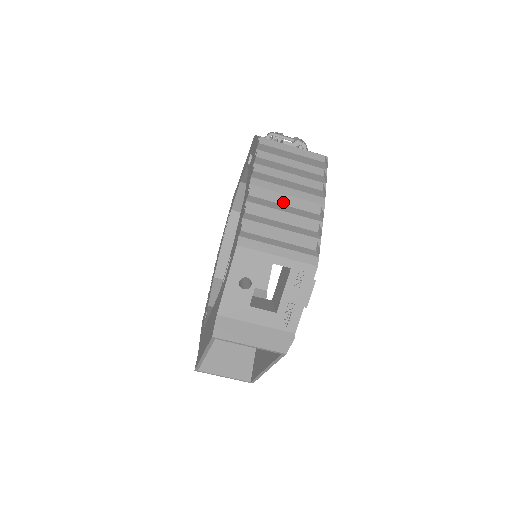
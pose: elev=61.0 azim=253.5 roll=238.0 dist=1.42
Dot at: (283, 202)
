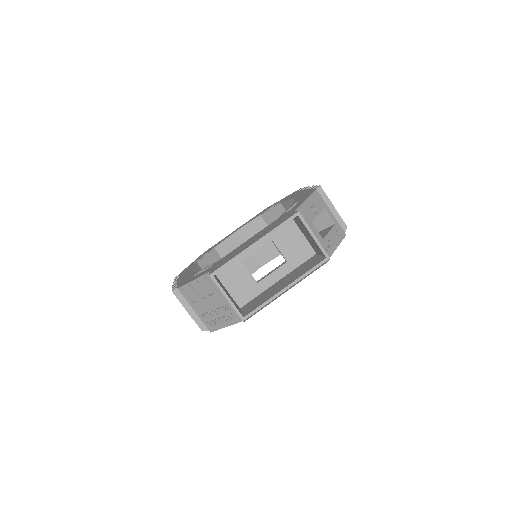
Dot at: occluded
